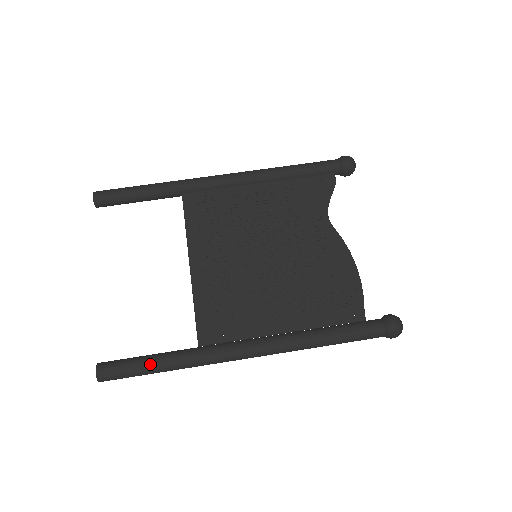
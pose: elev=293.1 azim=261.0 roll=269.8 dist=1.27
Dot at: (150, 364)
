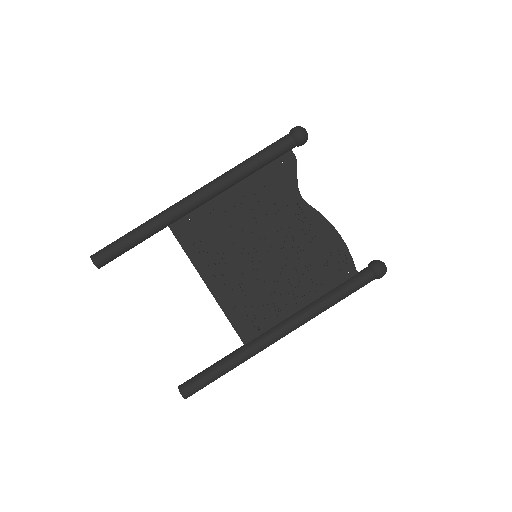
Dot at: (217, 374)
